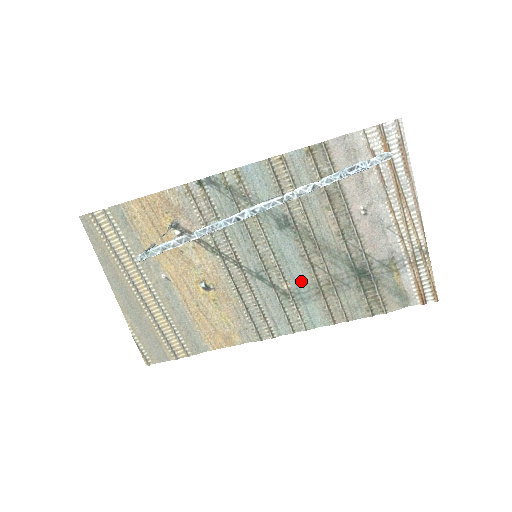
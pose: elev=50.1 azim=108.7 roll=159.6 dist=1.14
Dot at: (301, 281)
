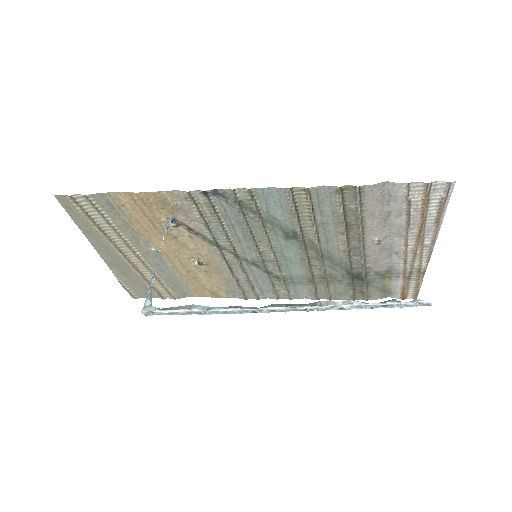
Dot at: (296, 272)
